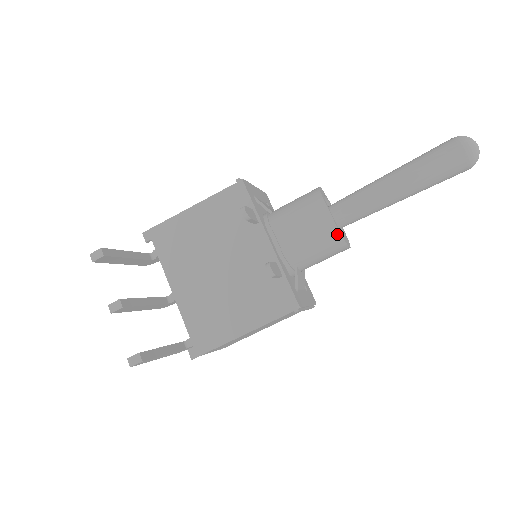
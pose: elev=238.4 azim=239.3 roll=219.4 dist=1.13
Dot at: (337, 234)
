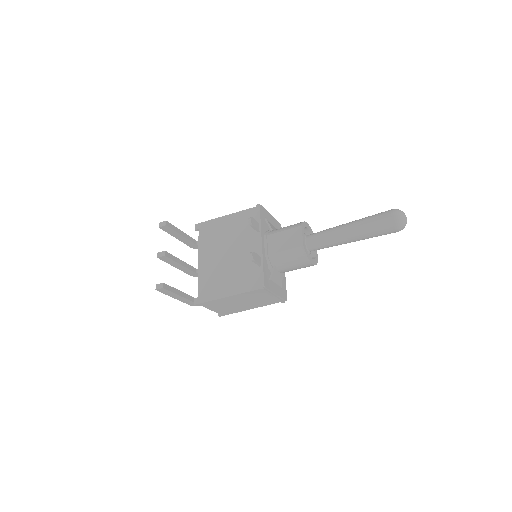
Dot at: (302, 249)
